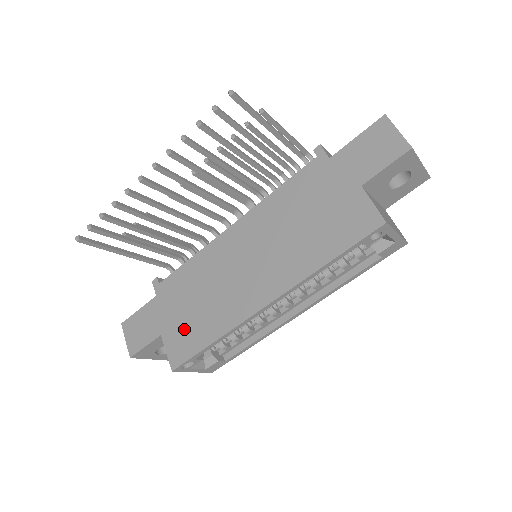
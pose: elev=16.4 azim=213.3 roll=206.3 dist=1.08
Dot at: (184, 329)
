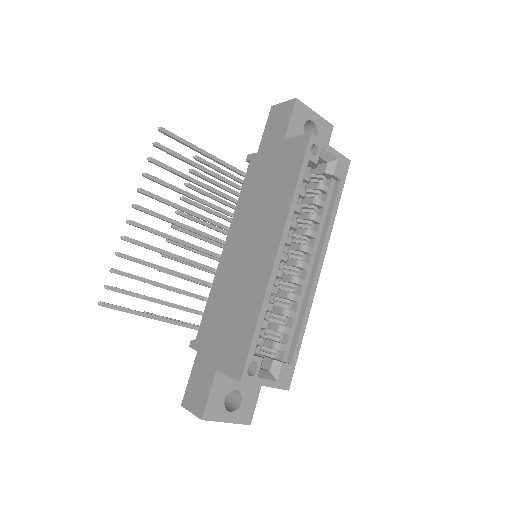
Dot at: (231, 342)
